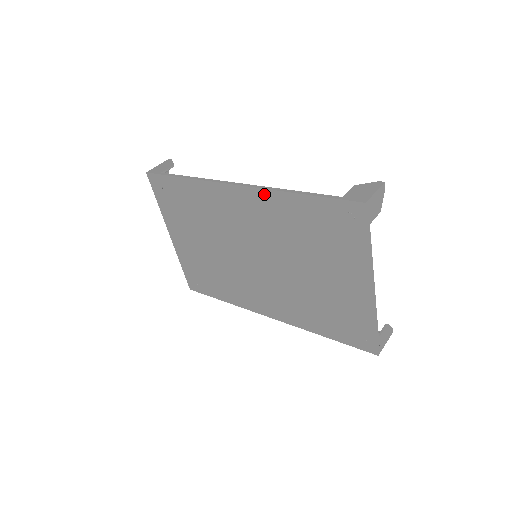
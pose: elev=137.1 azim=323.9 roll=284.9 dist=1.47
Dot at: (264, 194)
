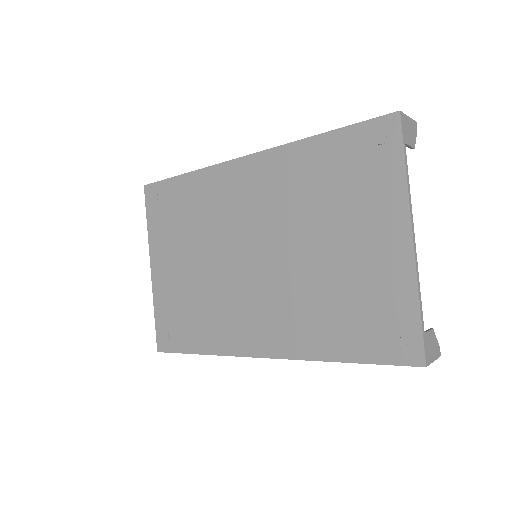
Dot at: (277, 153)
